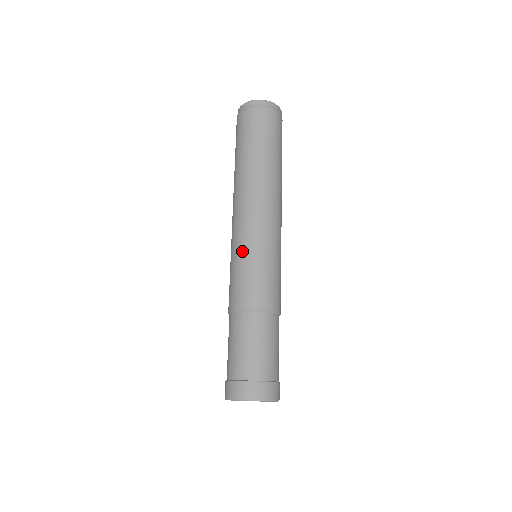
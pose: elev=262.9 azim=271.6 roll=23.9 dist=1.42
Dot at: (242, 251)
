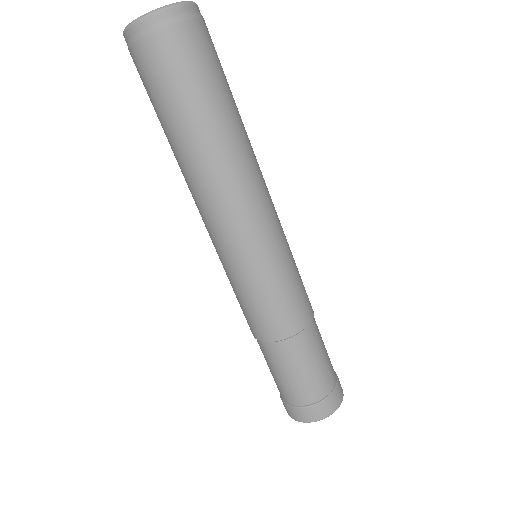
Dot at: (237, 276)
